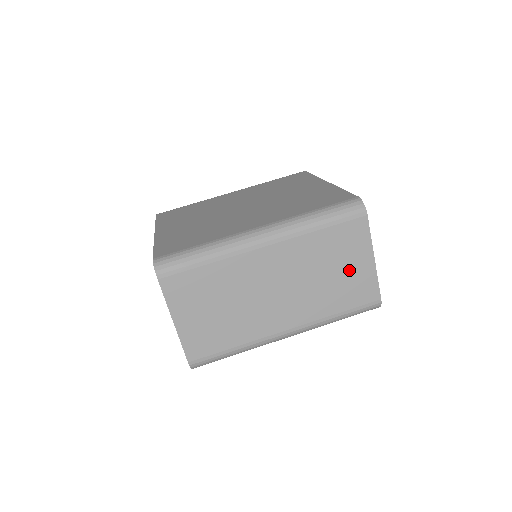
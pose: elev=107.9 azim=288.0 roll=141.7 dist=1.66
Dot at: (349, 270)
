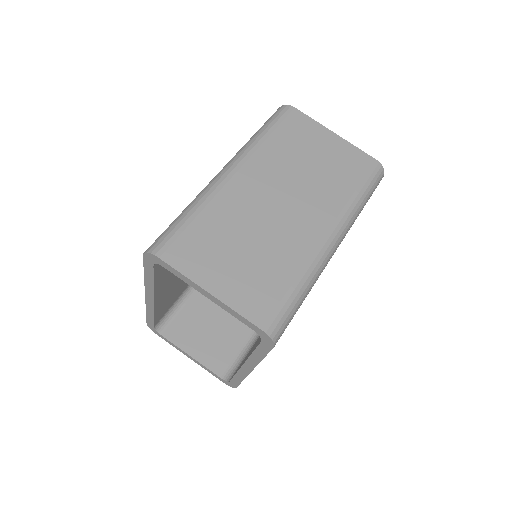
Dot at: (325, 153)
